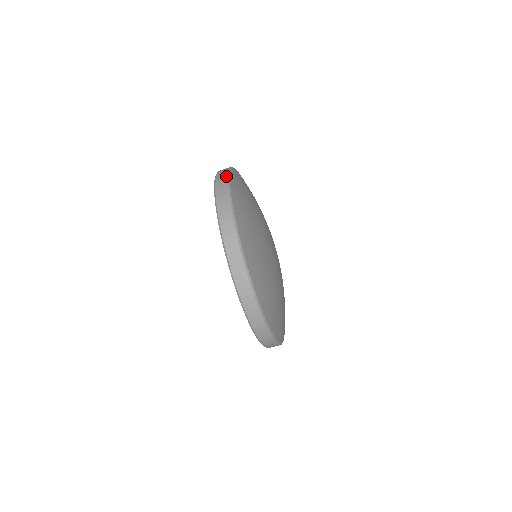
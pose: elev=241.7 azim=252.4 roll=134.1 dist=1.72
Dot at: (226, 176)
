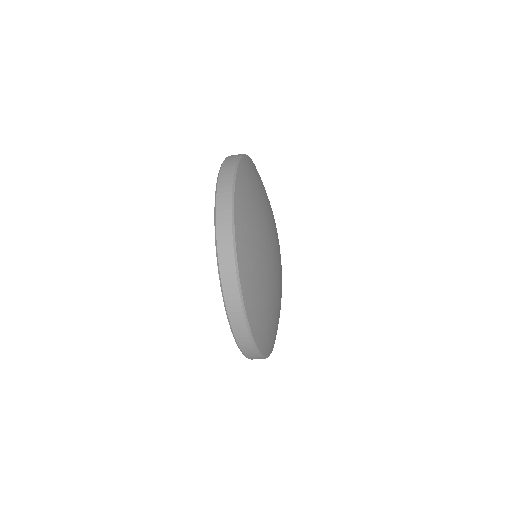
Dot at: (243, 322)
